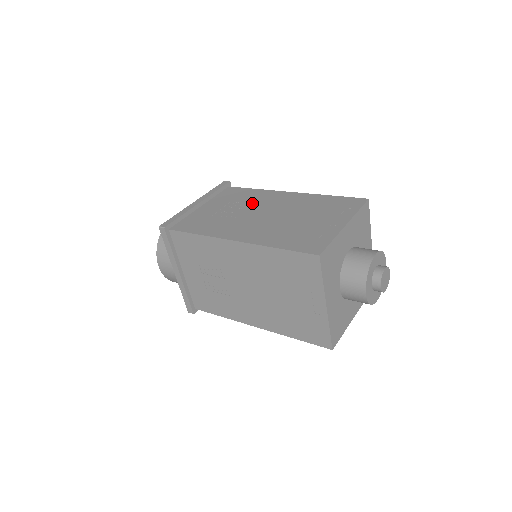
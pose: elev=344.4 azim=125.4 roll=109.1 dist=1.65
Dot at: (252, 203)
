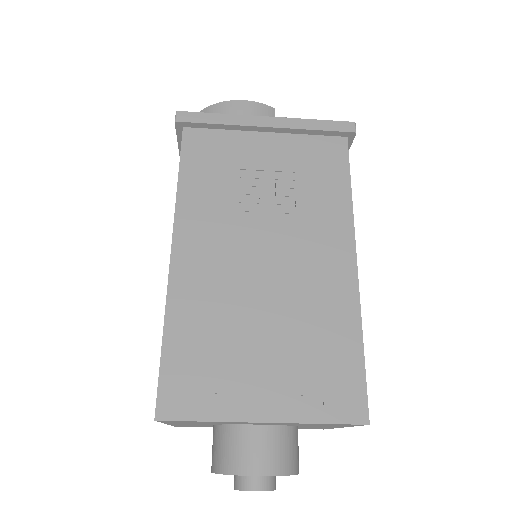
Dot at: (297, 213)
